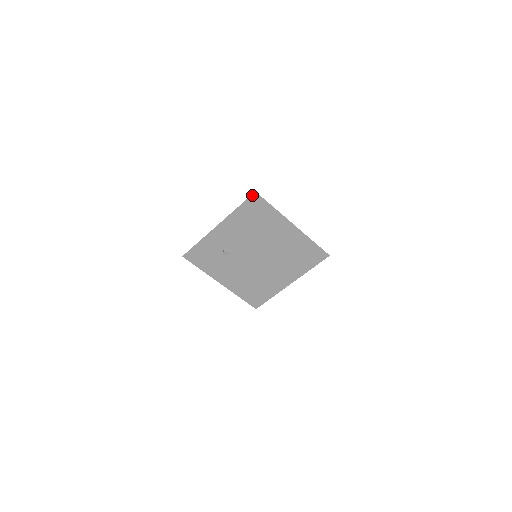
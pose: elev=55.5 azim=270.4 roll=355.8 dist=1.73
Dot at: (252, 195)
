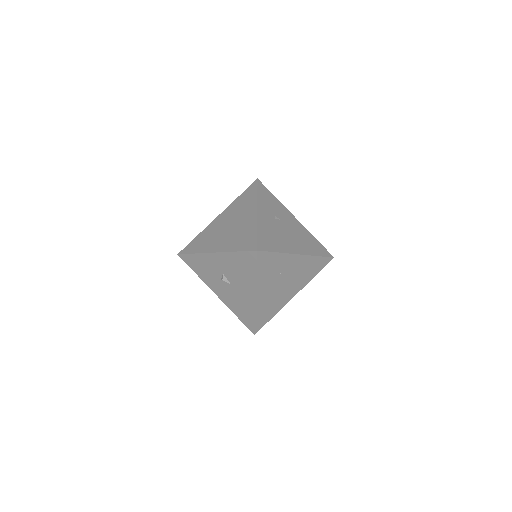
Dot at: (253, 252)
